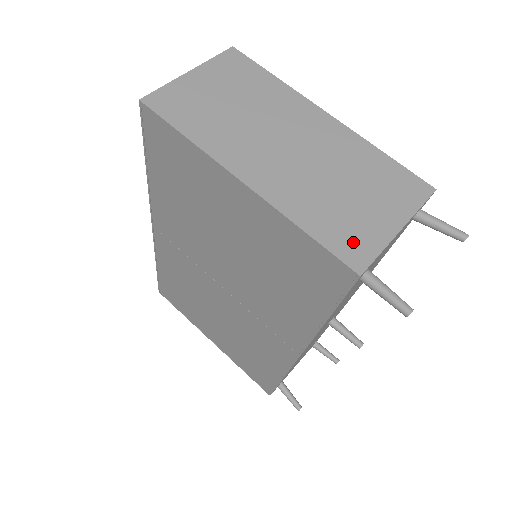
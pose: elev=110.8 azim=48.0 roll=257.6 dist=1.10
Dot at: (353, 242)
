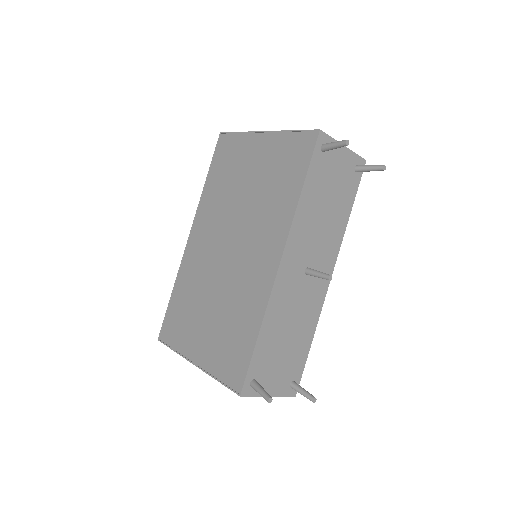
Dot at: occluded
